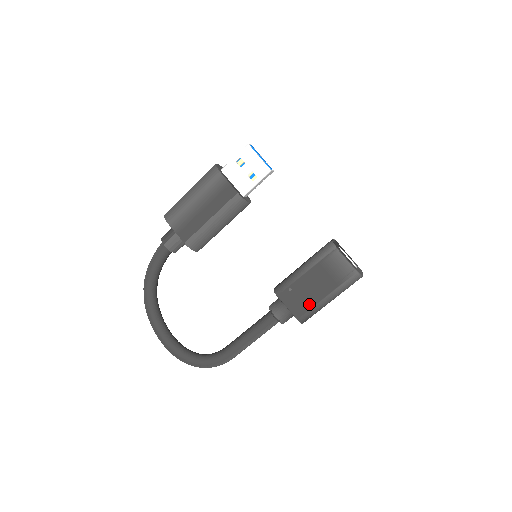
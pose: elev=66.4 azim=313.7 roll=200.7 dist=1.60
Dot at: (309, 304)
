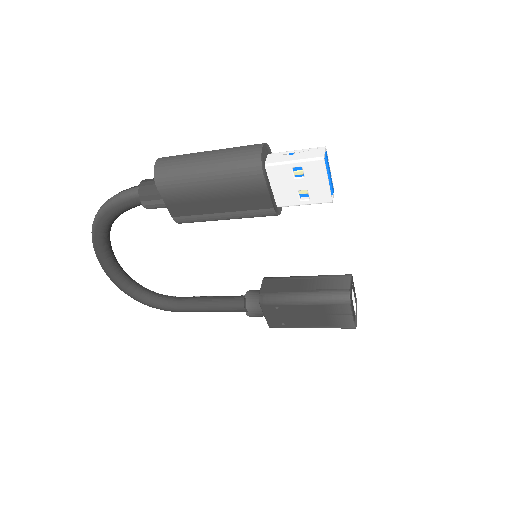
Dot at: (289, 324)
